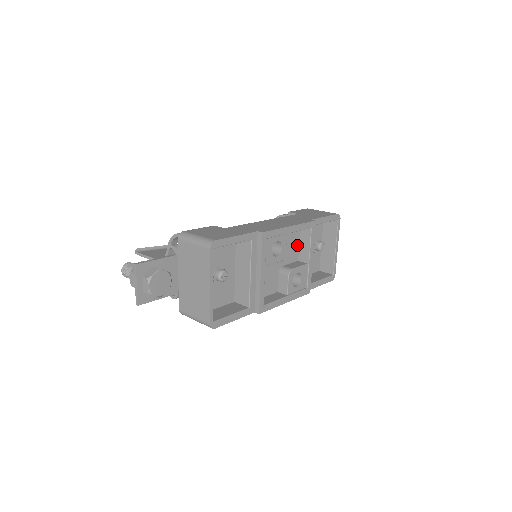
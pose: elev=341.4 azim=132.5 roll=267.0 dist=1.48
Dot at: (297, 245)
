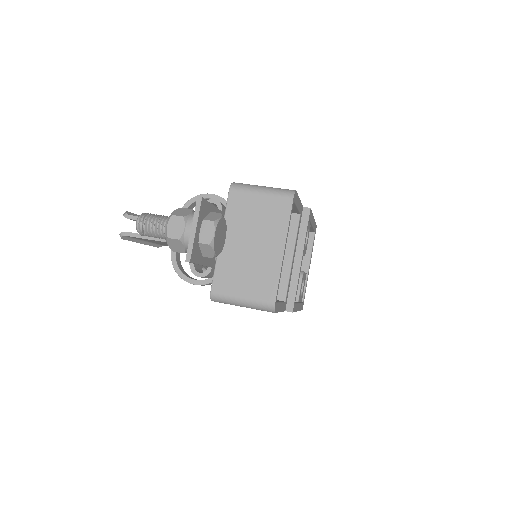
Dot at: occluded
